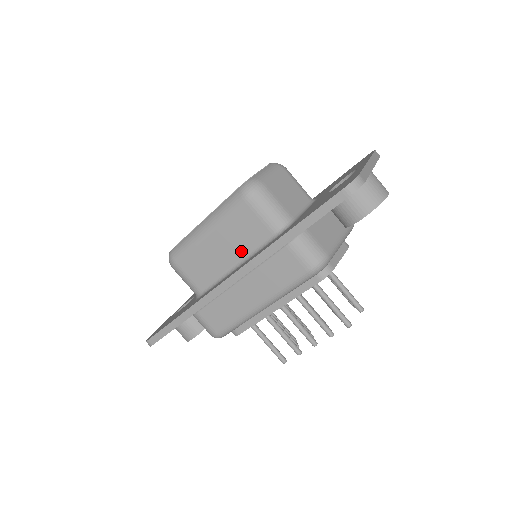
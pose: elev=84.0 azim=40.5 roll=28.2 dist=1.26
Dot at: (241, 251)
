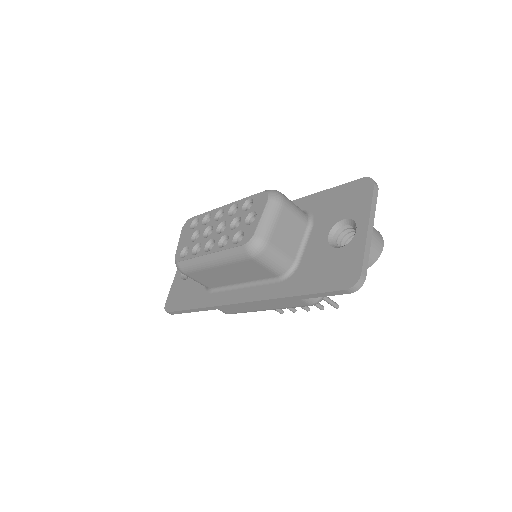
Dot at: (247, 279)
